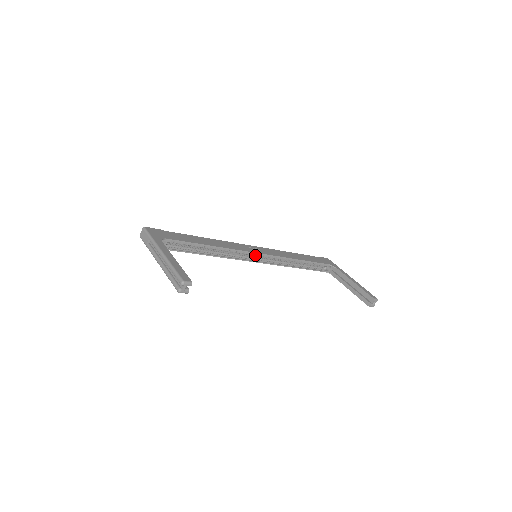
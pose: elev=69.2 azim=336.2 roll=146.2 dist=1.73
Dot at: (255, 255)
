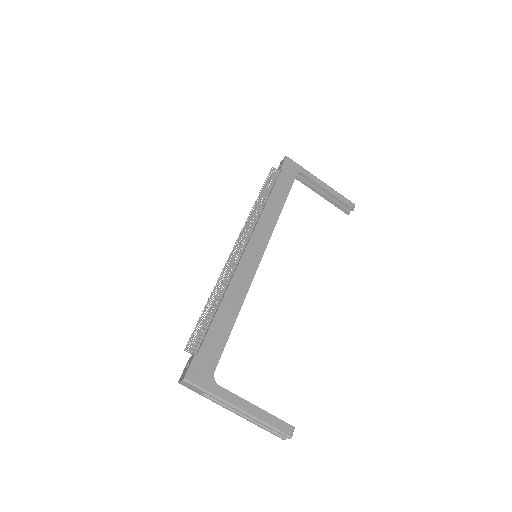
Dot at: (258, 260)
